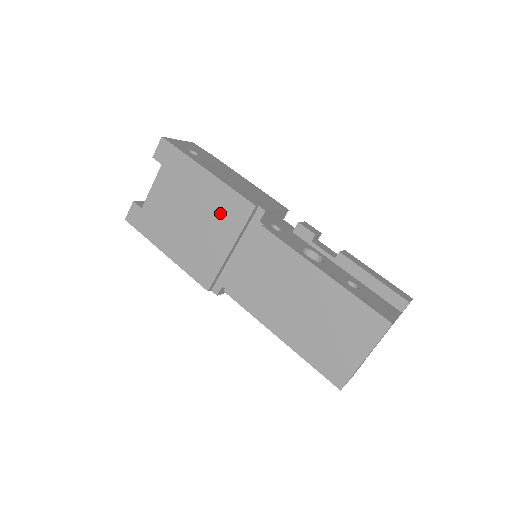
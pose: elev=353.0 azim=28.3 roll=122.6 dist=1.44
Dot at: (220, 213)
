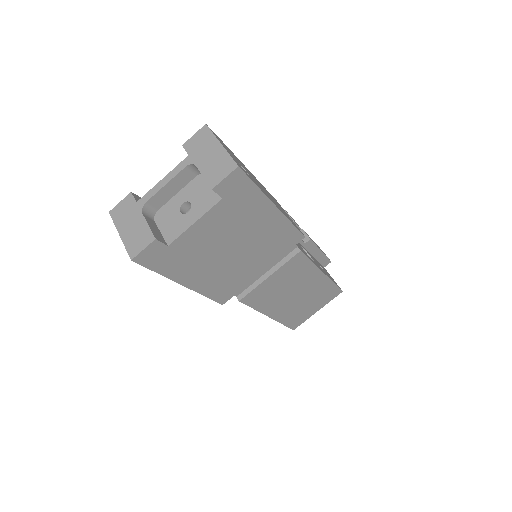
Dot at: (270, 245)
